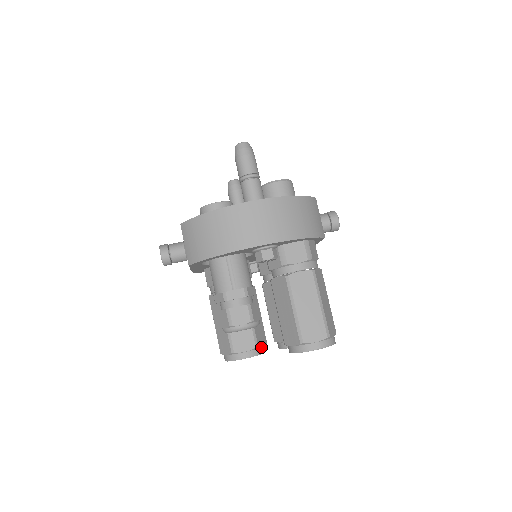
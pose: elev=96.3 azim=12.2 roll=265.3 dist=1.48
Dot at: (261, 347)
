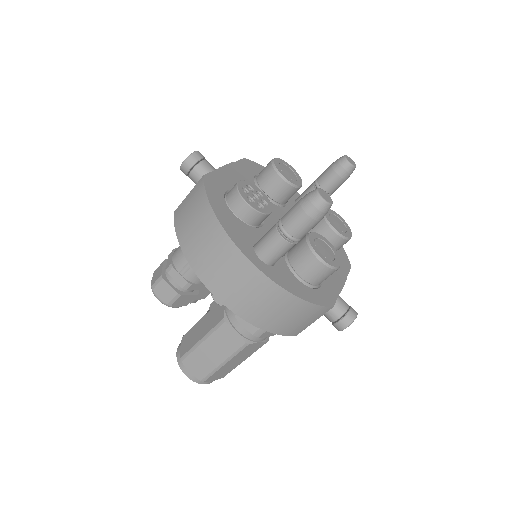
Dot at: occluded
